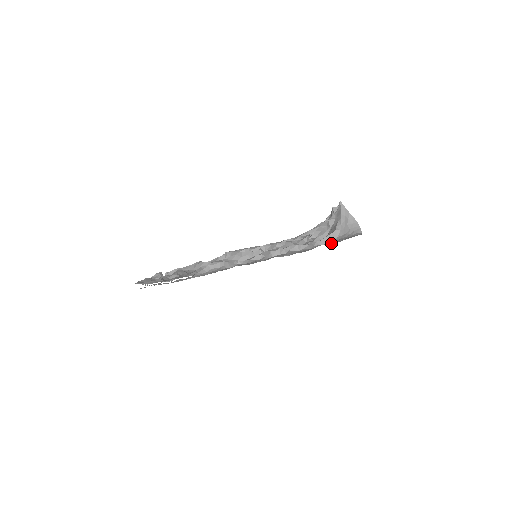
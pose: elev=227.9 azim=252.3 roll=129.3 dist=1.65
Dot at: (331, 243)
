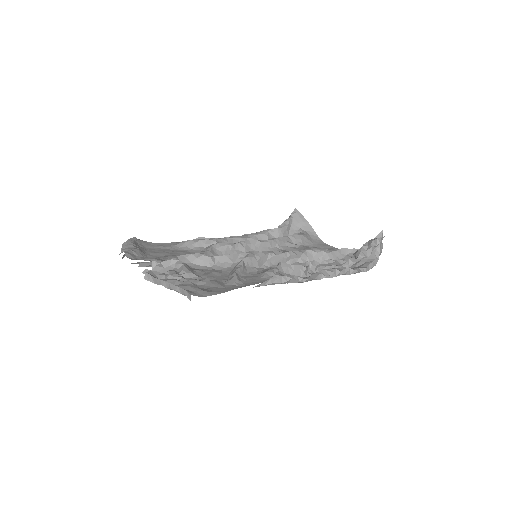
Dot at: occluded
